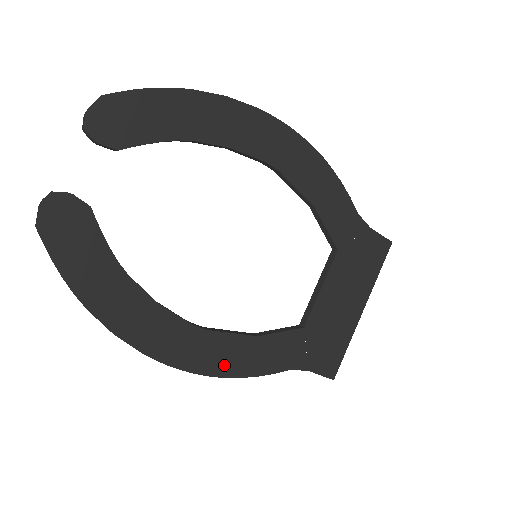
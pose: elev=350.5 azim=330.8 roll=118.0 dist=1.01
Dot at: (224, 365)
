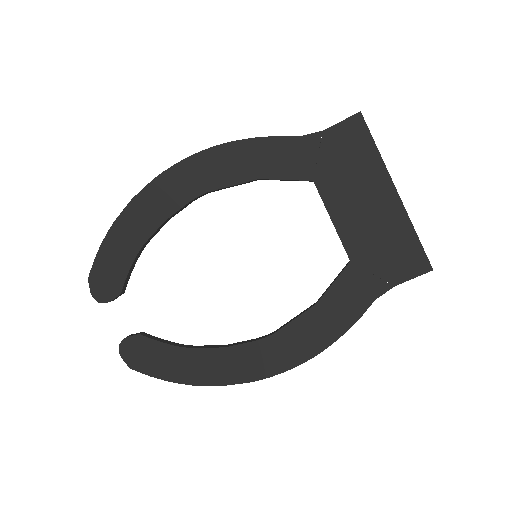
Dot at: (312, 344)
